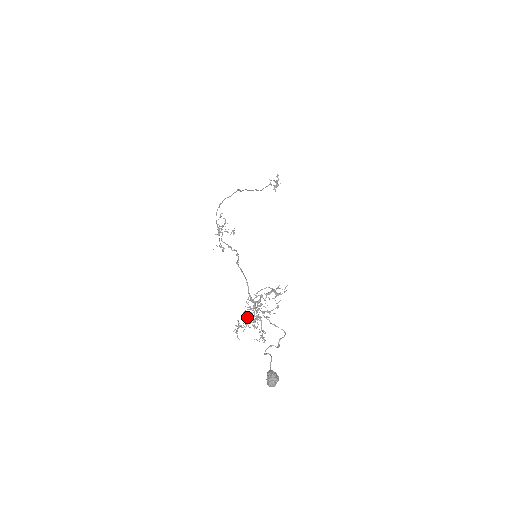
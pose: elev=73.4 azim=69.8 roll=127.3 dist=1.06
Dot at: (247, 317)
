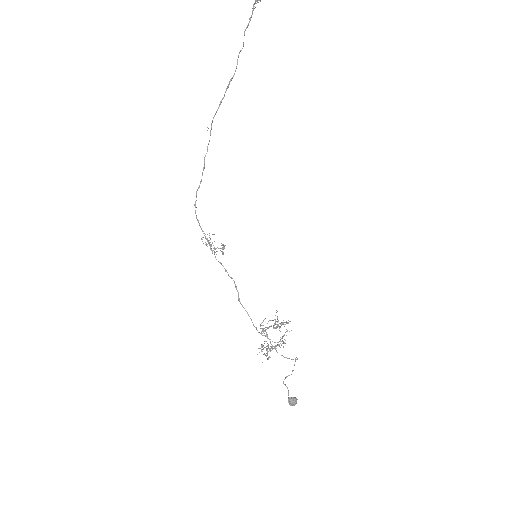
Dot at: occluded
